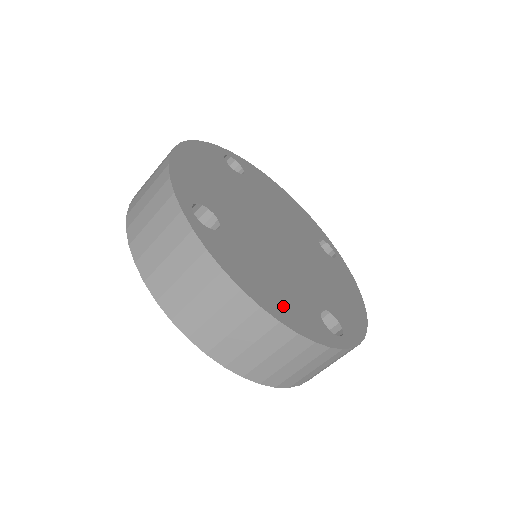
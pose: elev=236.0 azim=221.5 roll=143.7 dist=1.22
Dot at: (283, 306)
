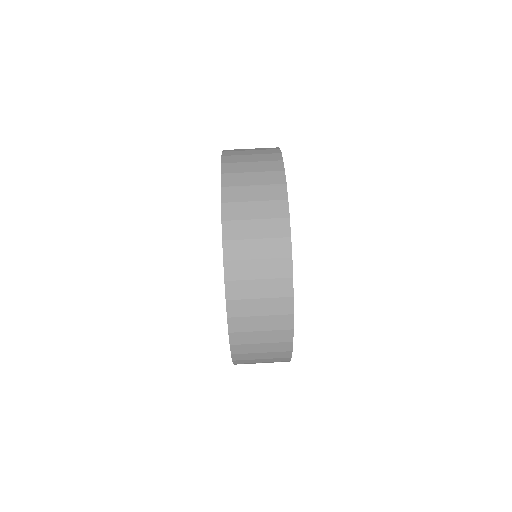
Dot at: occluded
